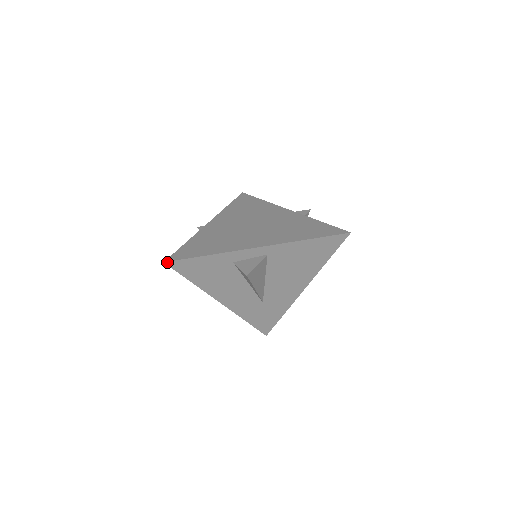
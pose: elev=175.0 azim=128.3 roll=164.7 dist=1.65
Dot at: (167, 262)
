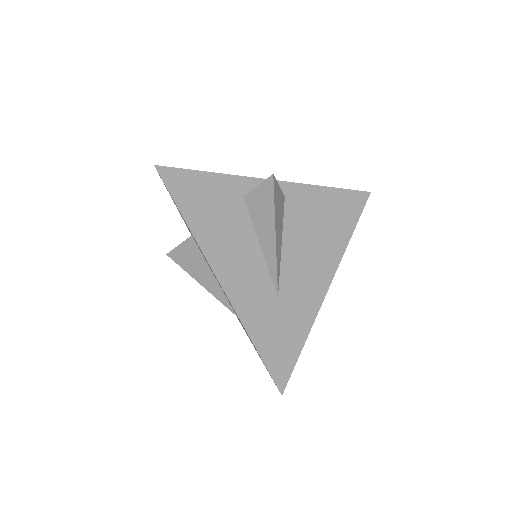
Dot at: (158, 167)
